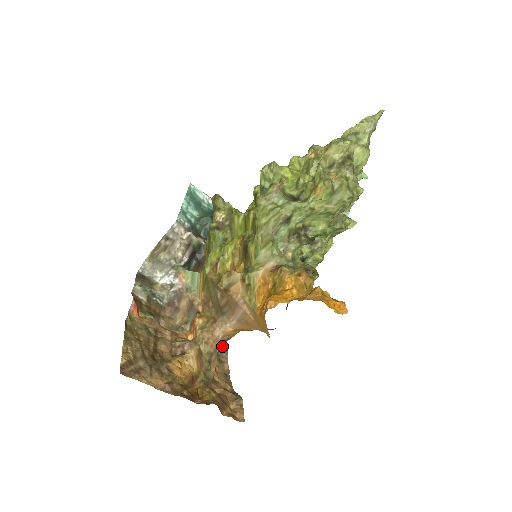
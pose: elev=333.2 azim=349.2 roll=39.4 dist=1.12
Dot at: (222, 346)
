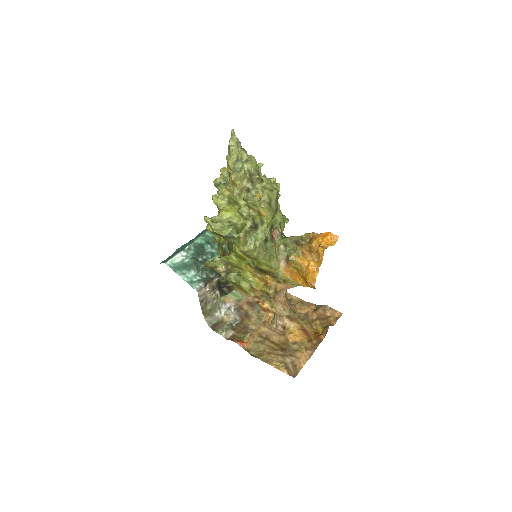
Dot at: occluded
